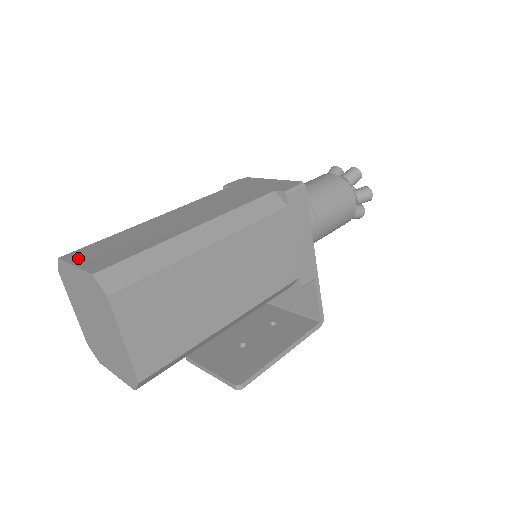
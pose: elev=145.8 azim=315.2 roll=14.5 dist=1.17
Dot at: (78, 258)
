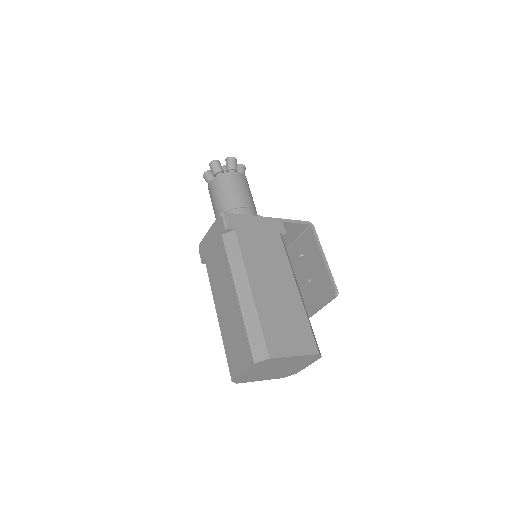
Dot at: (237, 370)
